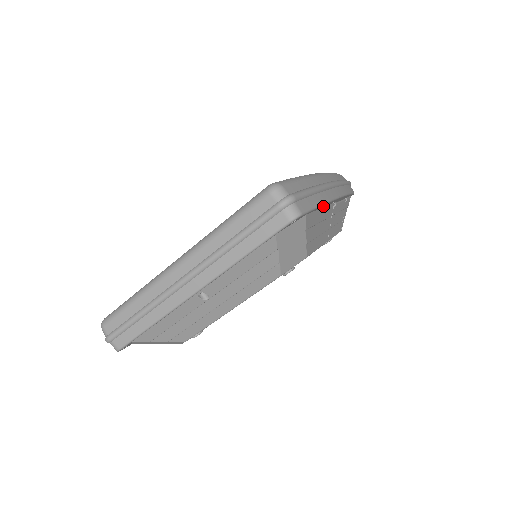
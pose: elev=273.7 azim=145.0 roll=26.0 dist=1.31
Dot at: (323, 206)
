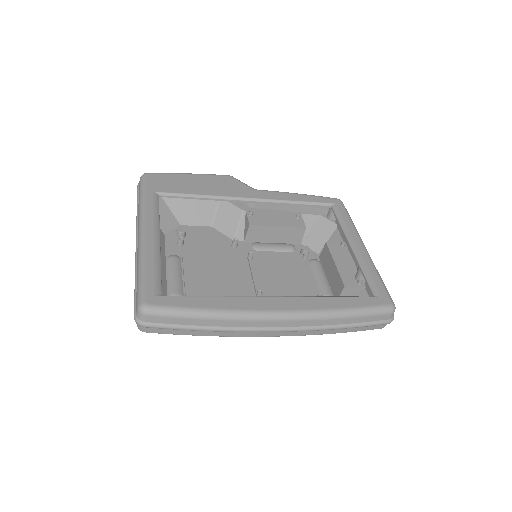
Dot at: occluded
